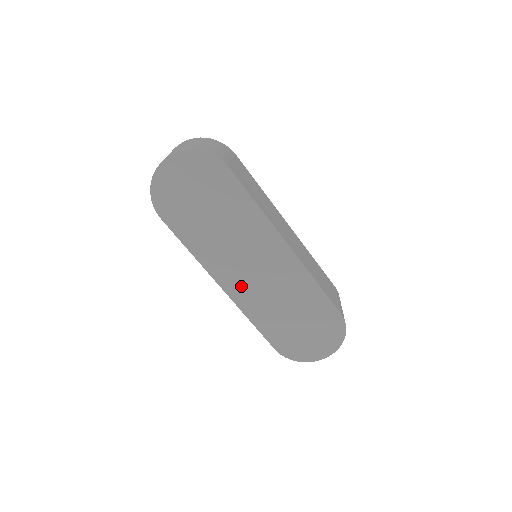
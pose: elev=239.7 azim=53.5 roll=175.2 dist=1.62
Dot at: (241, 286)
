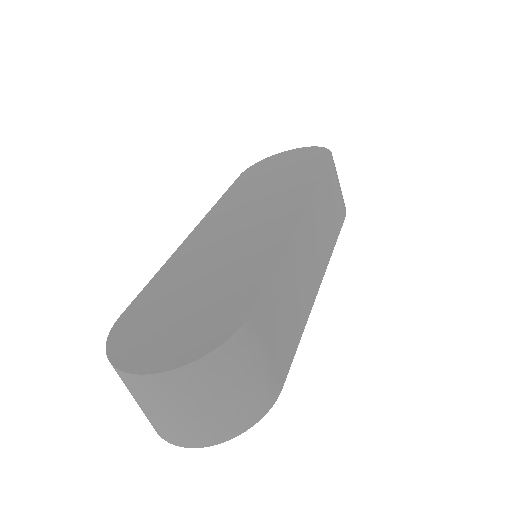
Dot at: occluded
